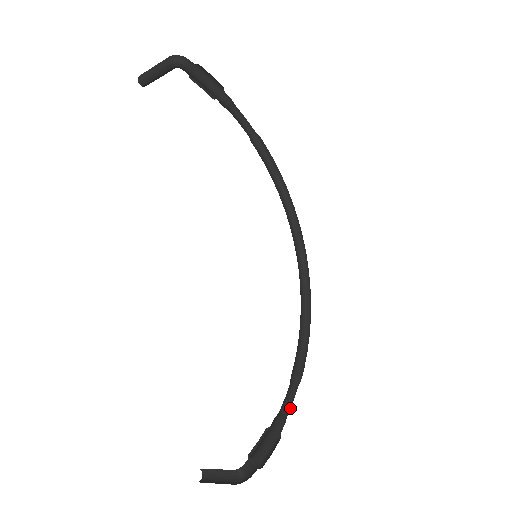
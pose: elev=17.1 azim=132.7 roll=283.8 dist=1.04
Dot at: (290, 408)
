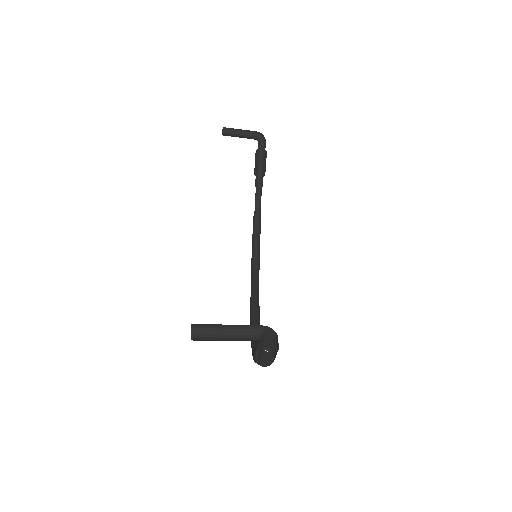
Dot at: occluded
